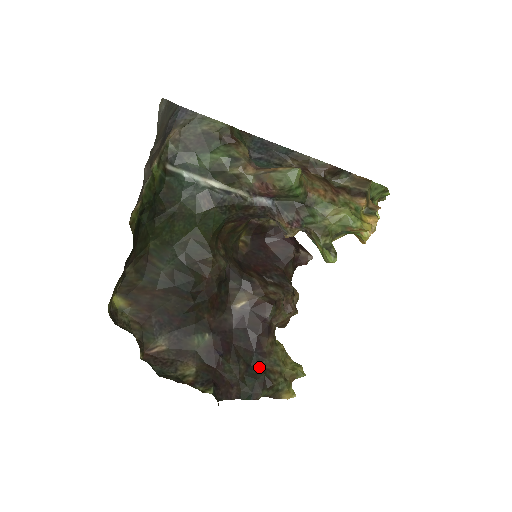
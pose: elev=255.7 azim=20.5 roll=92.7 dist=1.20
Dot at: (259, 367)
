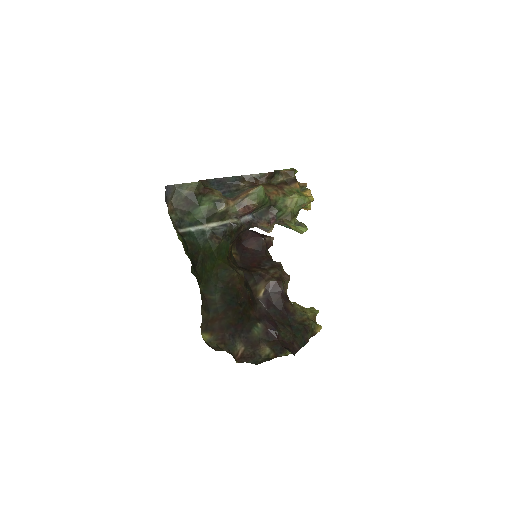
Dot at: (296, 323)
